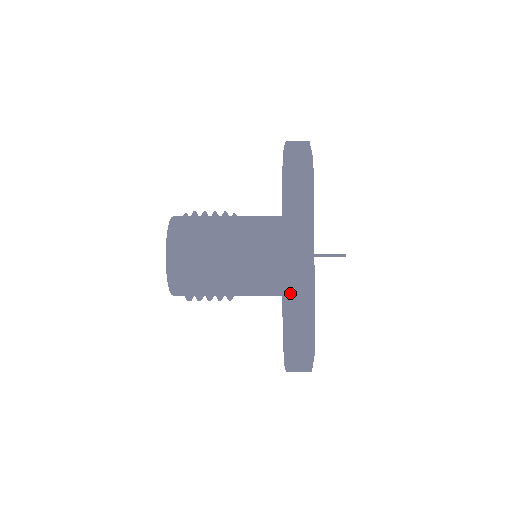
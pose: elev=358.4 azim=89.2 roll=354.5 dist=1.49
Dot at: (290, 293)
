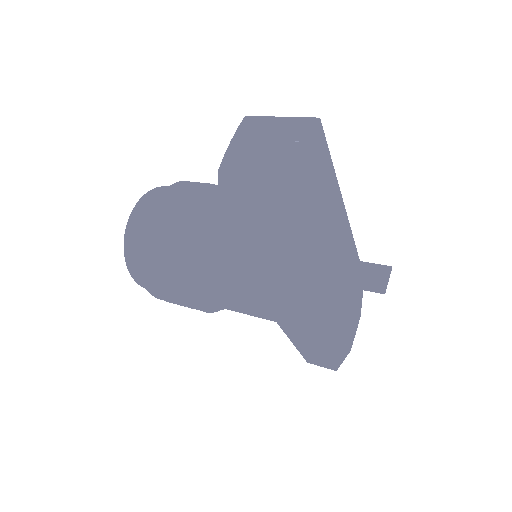
Dot at: (291, 340)
